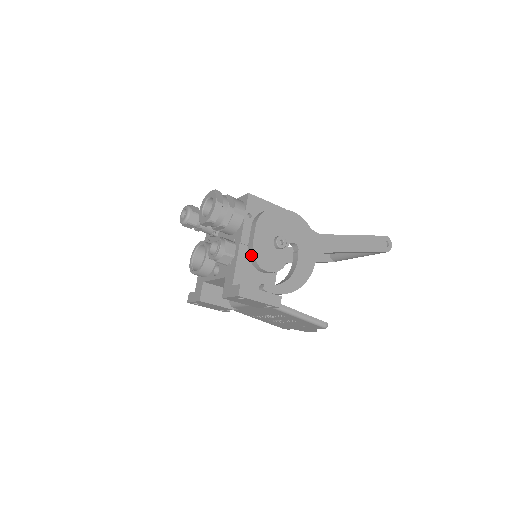
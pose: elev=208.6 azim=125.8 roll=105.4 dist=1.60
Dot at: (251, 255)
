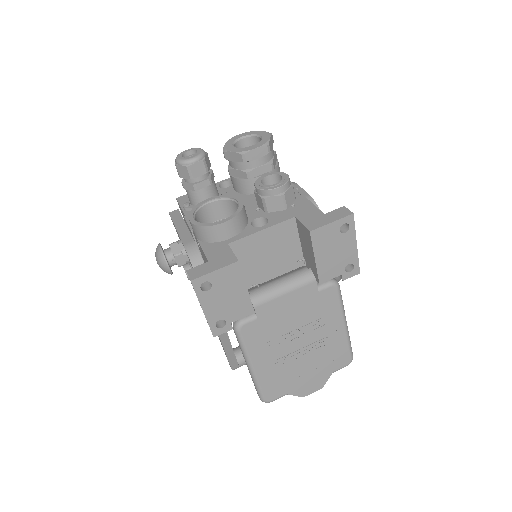
Dot at: occluded
